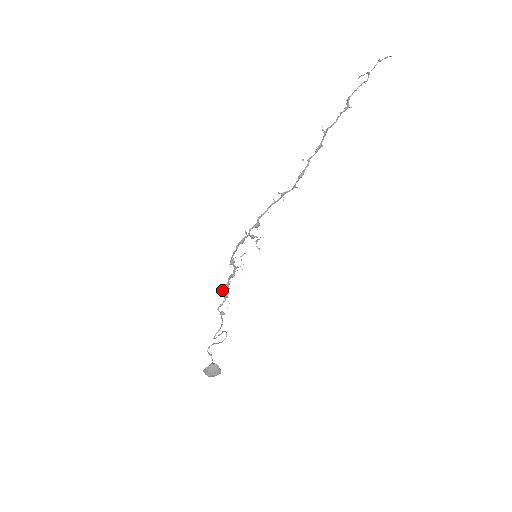
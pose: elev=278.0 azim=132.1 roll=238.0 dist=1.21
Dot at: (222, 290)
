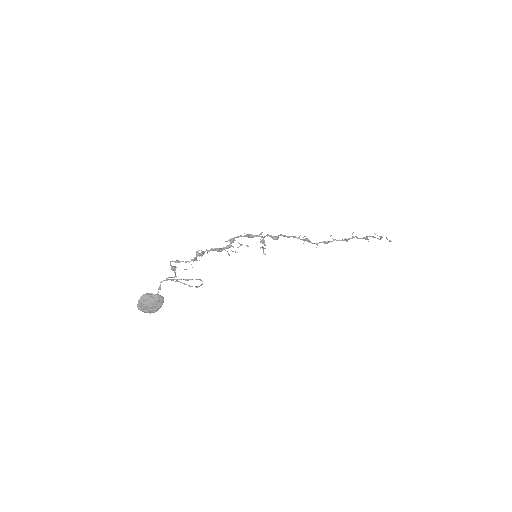
Dot at: (197, 251)
